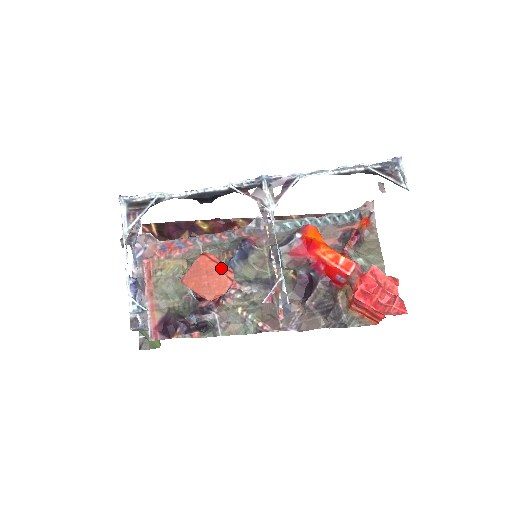
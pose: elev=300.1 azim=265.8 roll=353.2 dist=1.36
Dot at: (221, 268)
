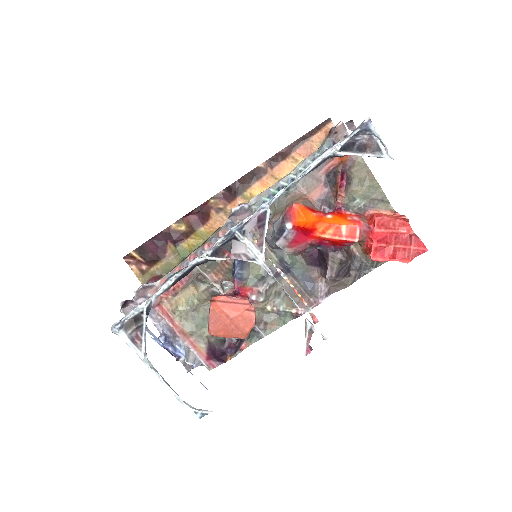
Dot at: (237, 306)
